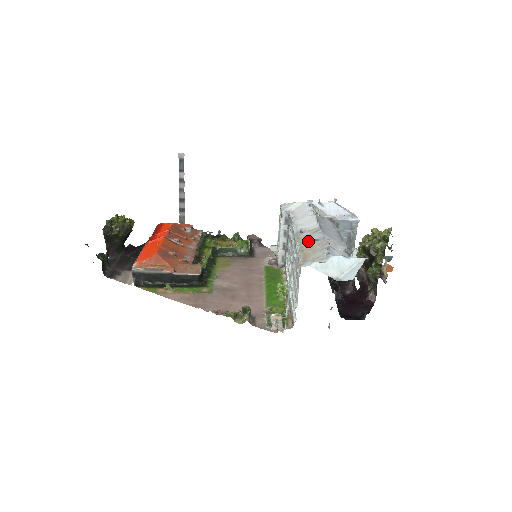
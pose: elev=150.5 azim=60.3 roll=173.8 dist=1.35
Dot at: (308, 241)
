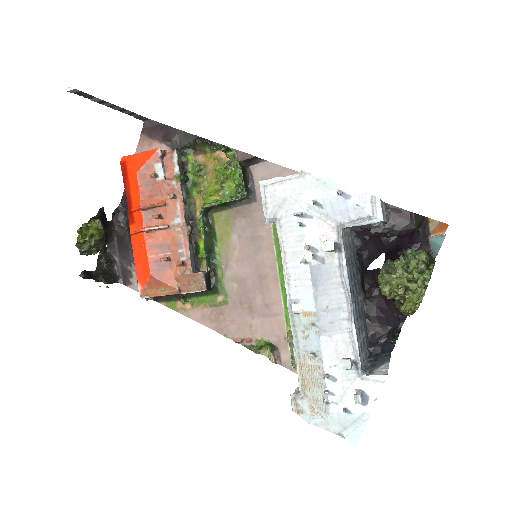
Dot at: (305, 346)
